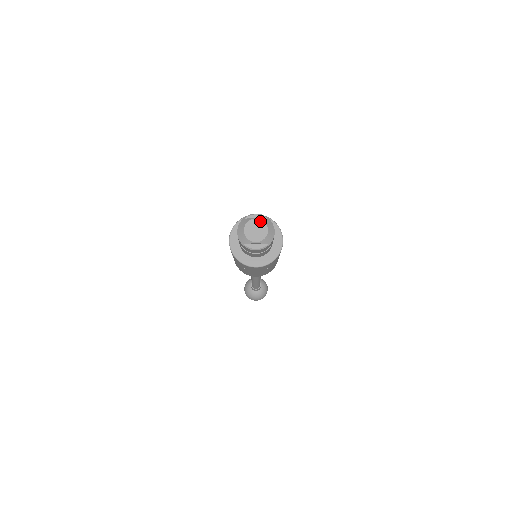
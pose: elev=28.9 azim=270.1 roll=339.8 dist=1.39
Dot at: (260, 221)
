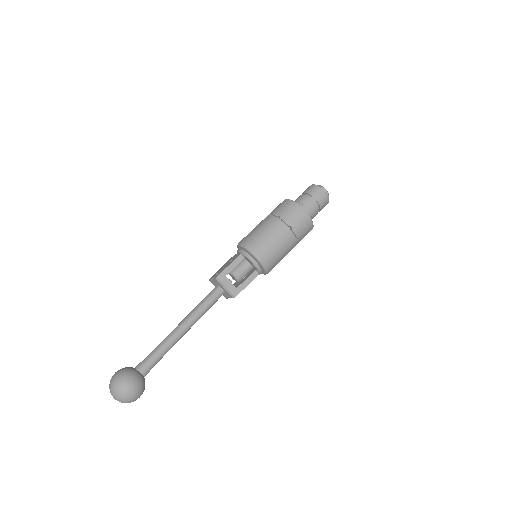
Dot at: occluded
